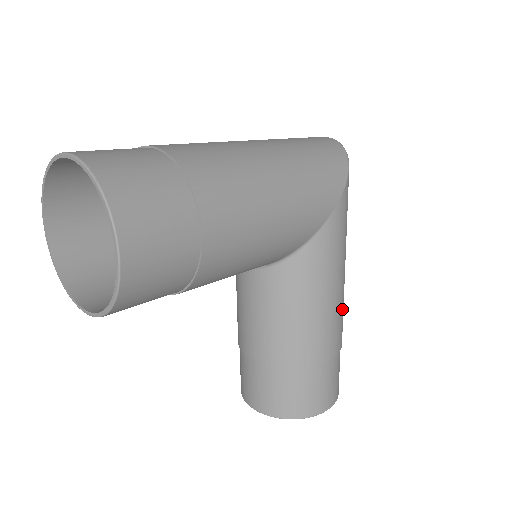
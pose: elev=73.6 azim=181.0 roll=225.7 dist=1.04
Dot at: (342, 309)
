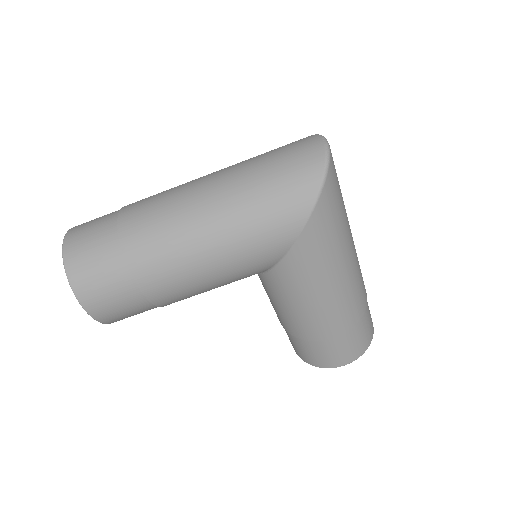
Dot at: (342, 304)
